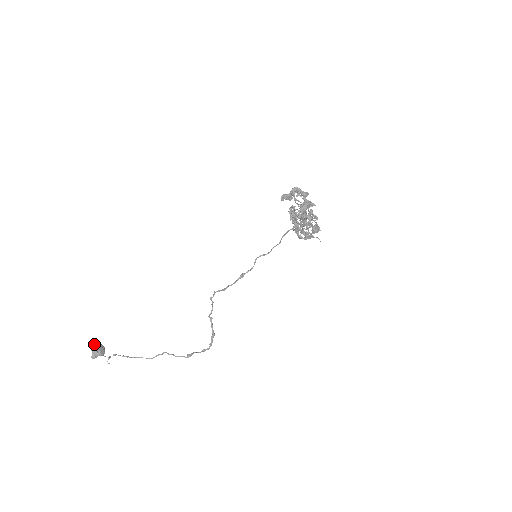
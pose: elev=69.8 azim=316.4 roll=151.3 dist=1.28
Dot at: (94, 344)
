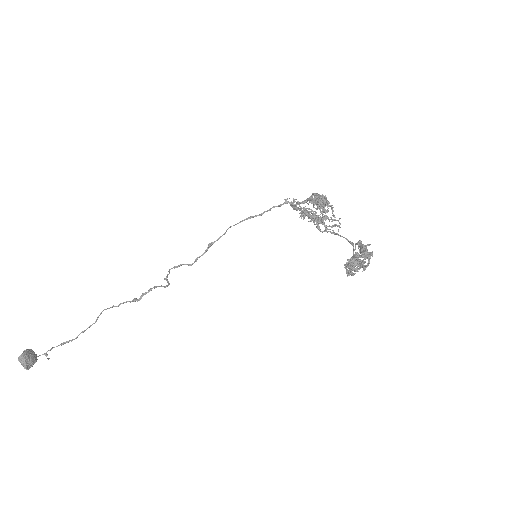
Dot at: (21, 360)
